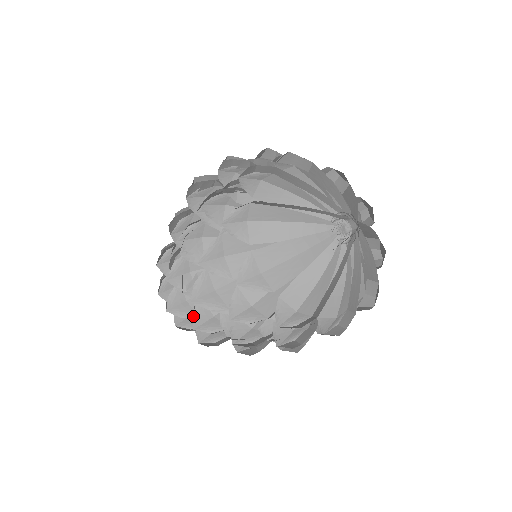
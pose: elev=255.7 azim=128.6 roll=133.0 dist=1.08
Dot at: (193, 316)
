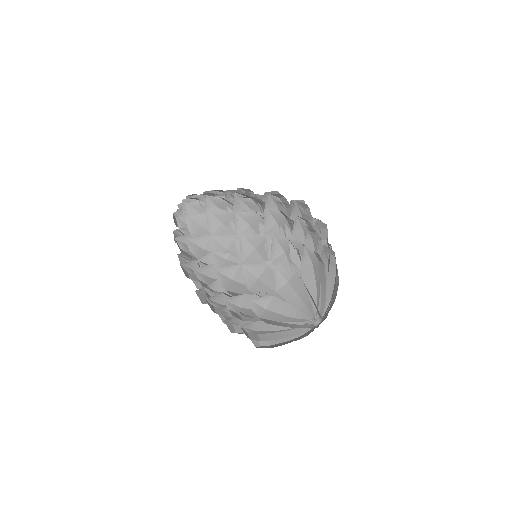
Dot at: (202, 266)
